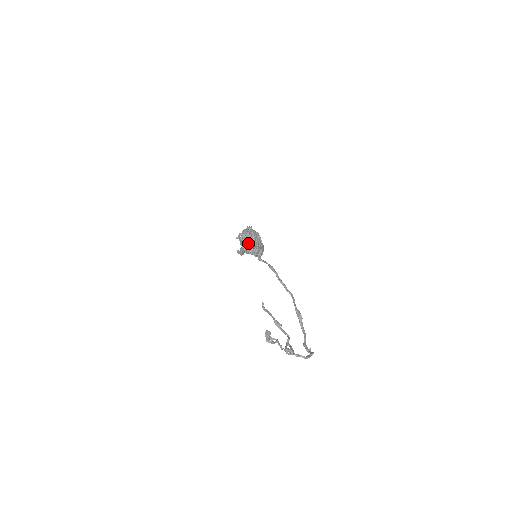
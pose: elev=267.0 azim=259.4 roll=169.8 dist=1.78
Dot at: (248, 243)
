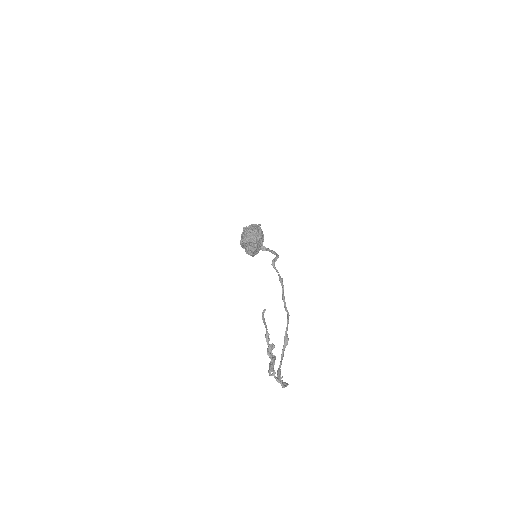
Dot at: (252, 239)
